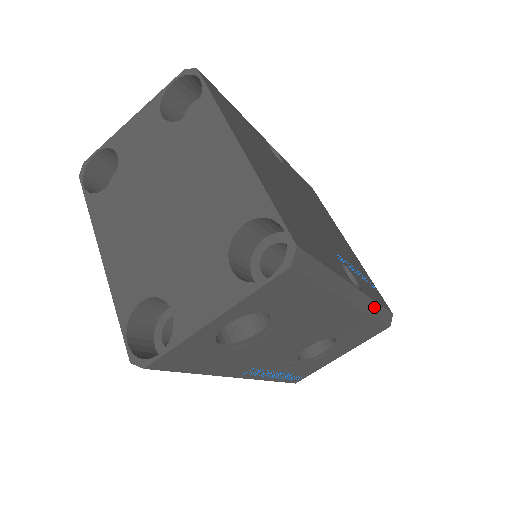
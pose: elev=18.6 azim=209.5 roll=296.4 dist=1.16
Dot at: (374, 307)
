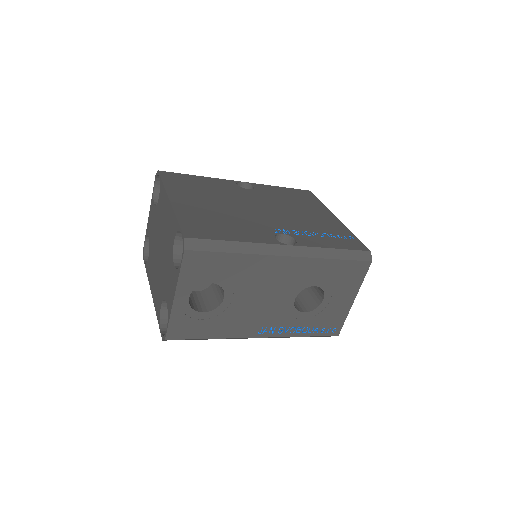
Dot at: (326, 252)
